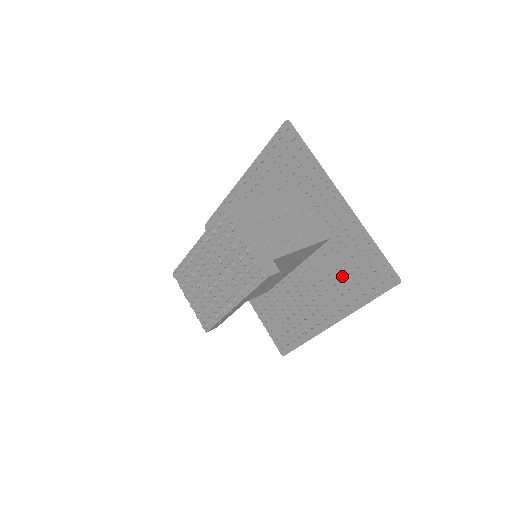
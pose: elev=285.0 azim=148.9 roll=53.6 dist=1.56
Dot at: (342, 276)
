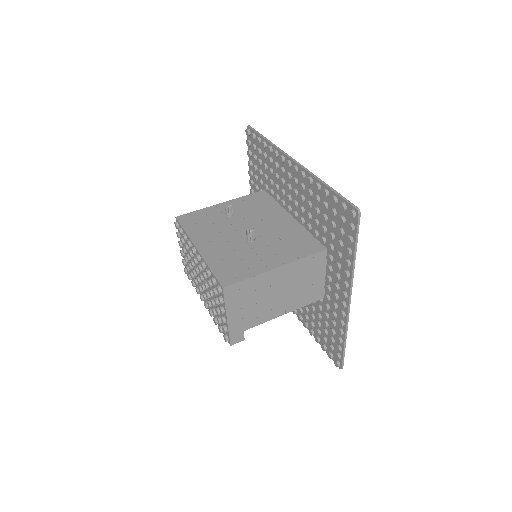
Dot at: (315, 314)
